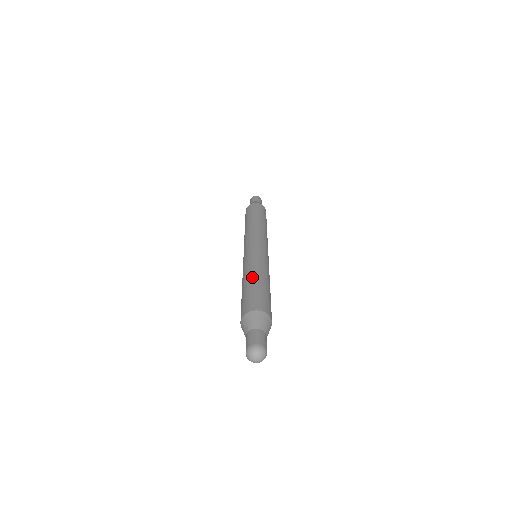
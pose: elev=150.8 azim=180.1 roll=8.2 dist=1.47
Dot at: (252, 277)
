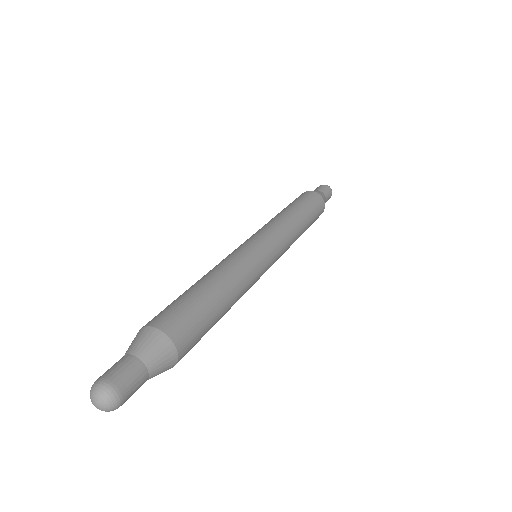
Dot at: occluded
